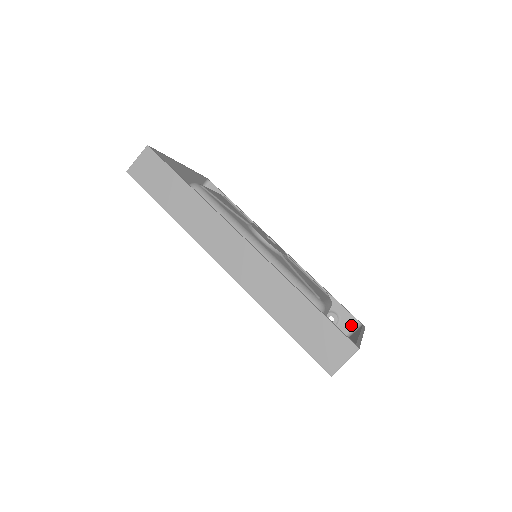
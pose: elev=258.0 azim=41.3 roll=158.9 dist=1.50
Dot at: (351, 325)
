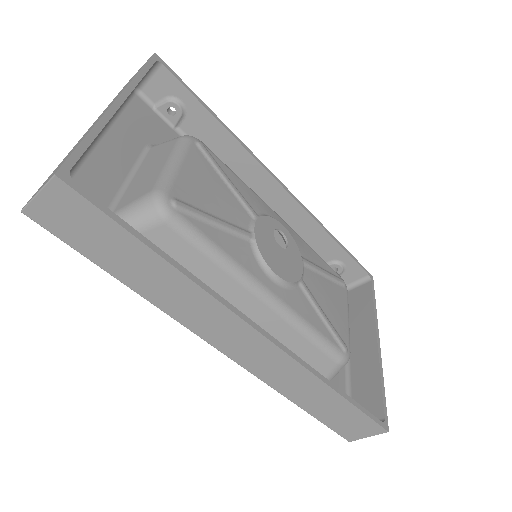
Dot at: (357, 276)
